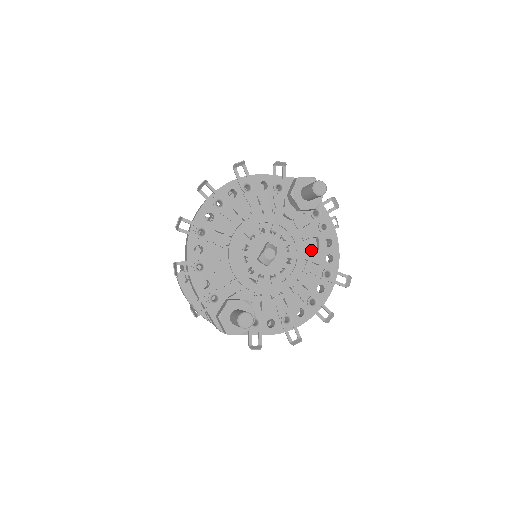
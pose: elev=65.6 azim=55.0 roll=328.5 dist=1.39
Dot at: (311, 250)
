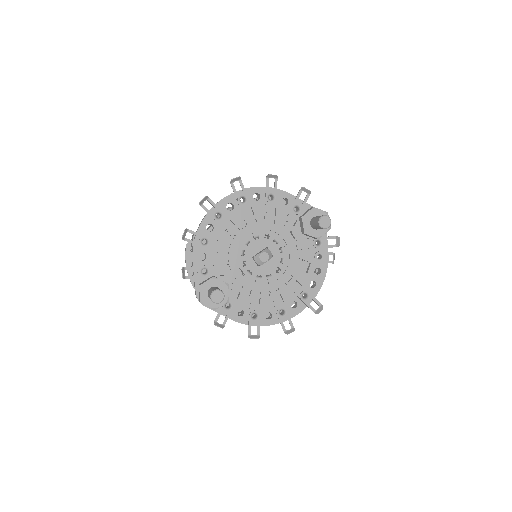
Dot at: (300, 270)
